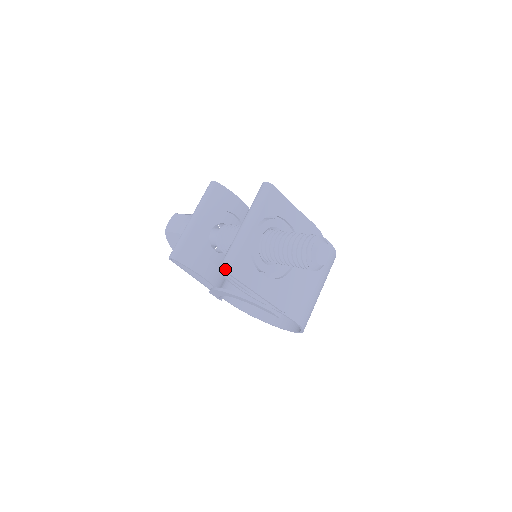
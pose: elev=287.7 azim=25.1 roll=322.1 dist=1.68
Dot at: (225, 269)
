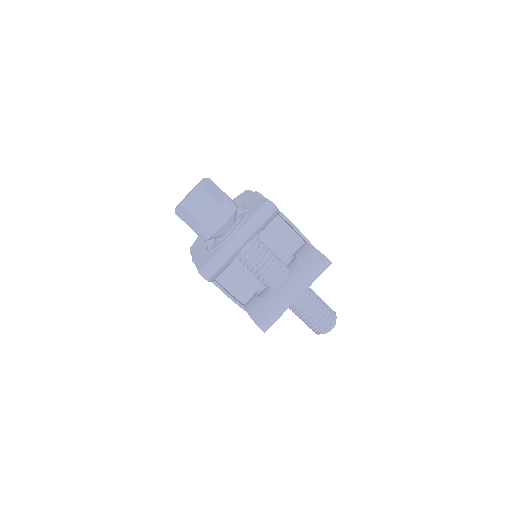
Dot at: (265, 331)
